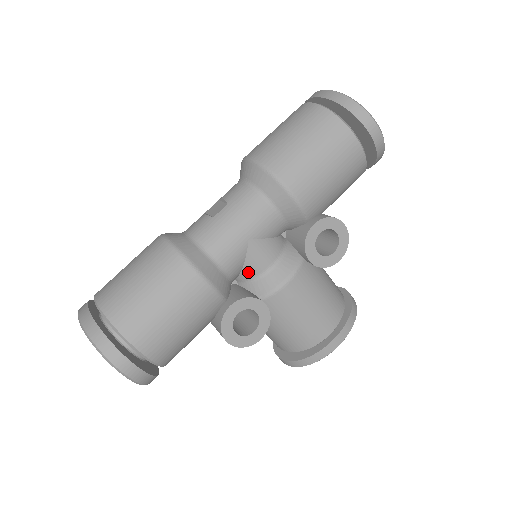
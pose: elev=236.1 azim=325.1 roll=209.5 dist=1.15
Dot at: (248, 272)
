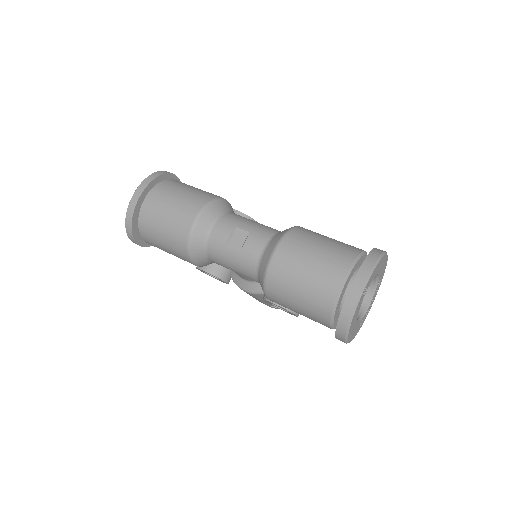
Dot at: occluded
